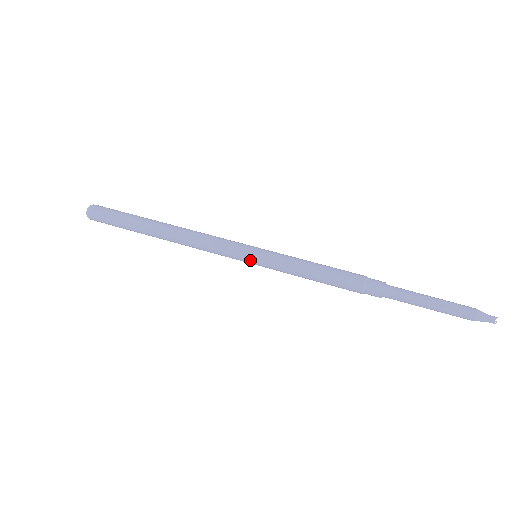
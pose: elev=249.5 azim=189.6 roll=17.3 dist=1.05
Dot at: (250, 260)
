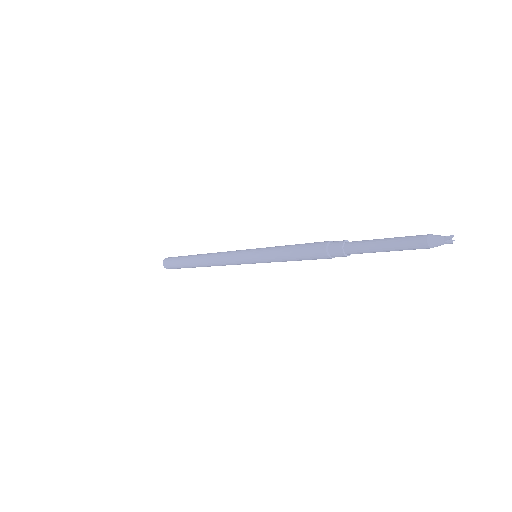
Dot at: (255, 263)
